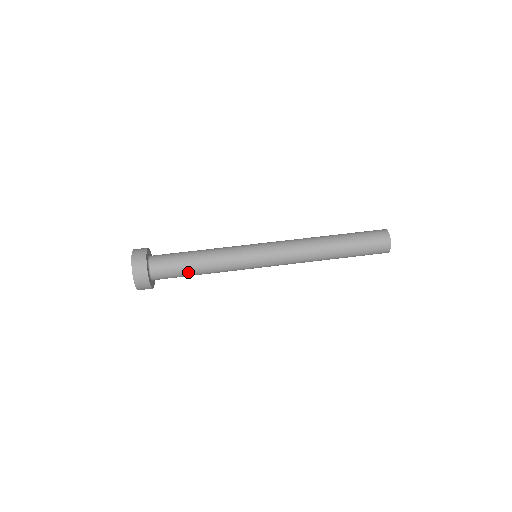
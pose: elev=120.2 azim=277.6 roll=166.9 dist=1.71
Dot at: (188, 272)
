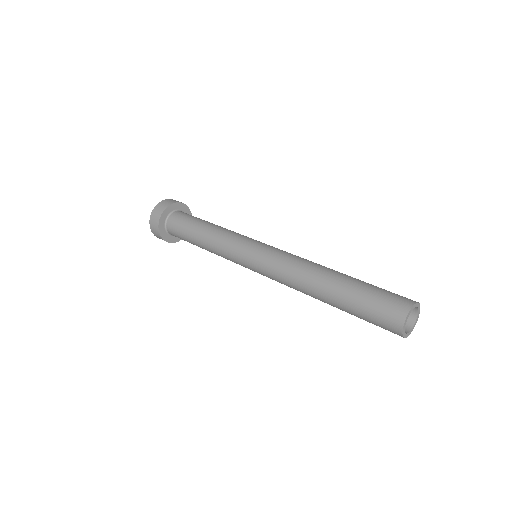
Dot at: (191, 232)
